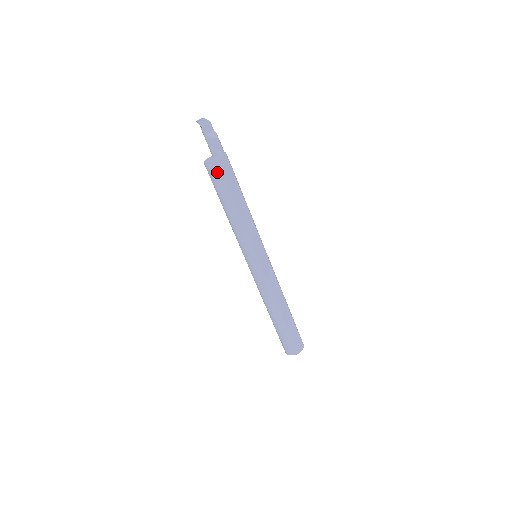
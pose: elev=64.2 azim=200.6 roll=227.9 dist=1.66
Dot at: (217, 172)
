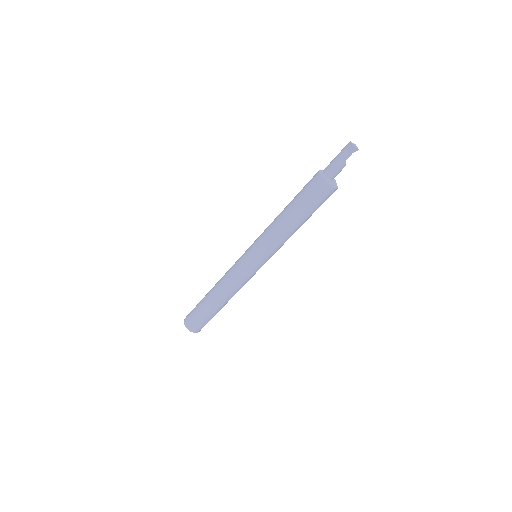
Dot at: (328, 197)
